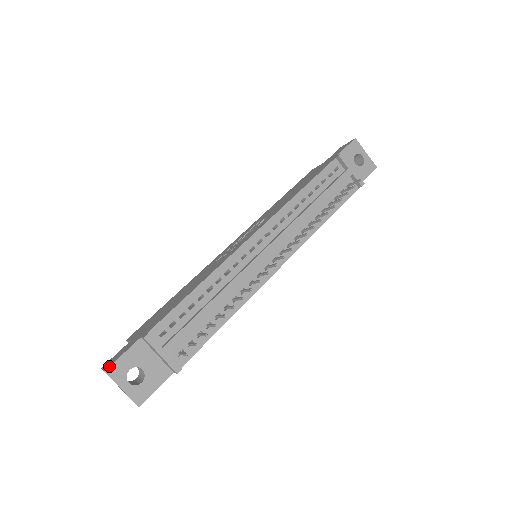
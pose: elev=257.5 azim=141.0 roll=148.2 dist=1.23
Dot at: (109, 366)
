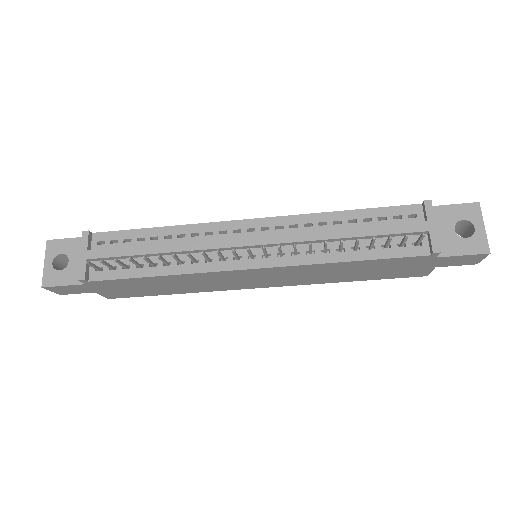
Dot at: (53, 239)
